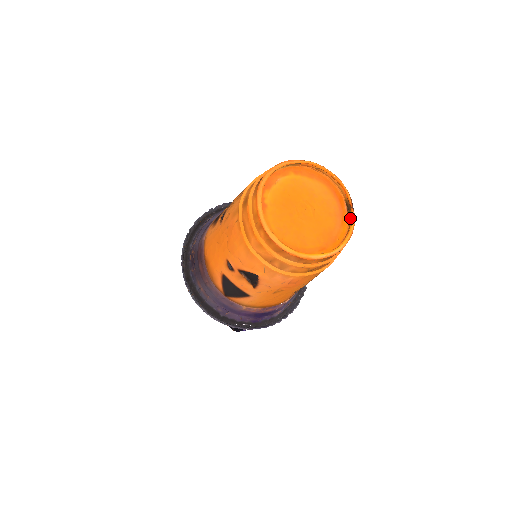
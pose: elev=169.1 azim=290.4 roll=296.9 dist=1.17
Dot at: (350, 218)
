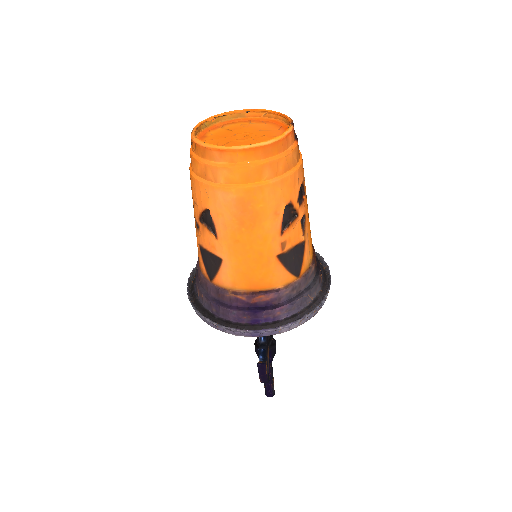
Dot at: occluded
